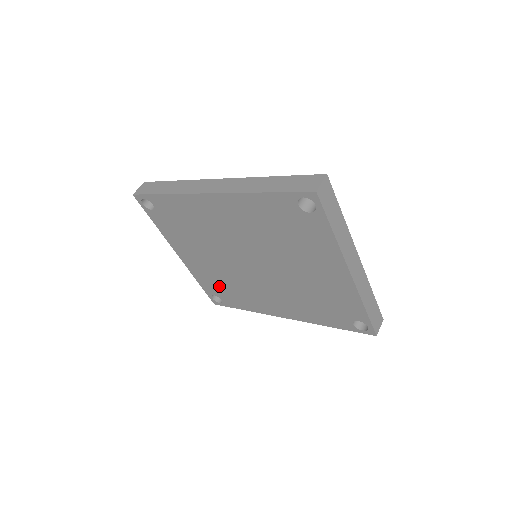
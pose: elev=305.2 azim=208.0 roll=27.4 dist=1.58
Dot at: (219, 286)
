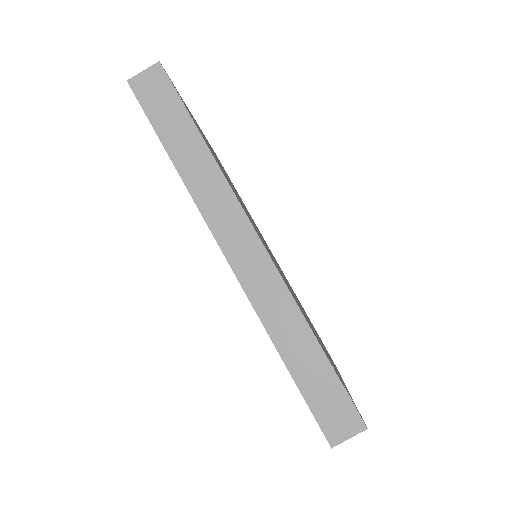
Dot at: occluded
